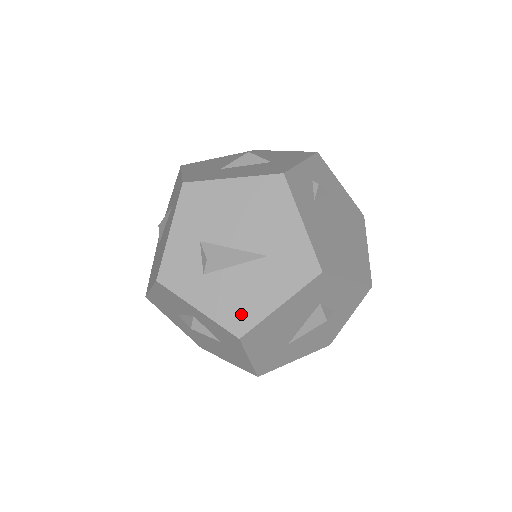
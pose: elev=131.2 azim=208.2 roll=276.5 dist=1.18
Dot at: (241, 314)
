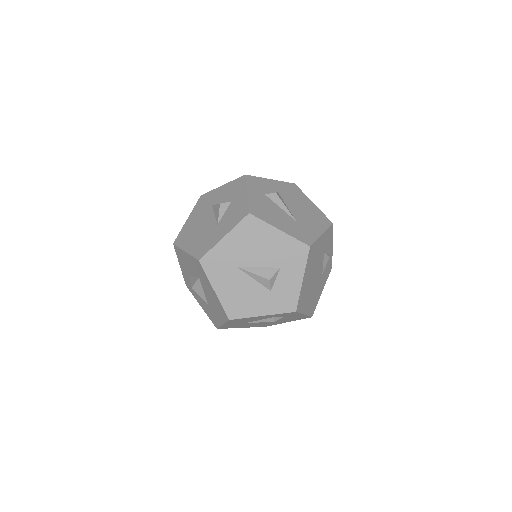
Dot at: (261, 212)
